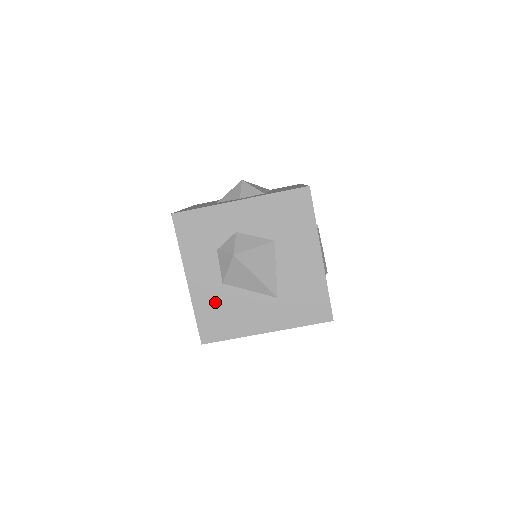
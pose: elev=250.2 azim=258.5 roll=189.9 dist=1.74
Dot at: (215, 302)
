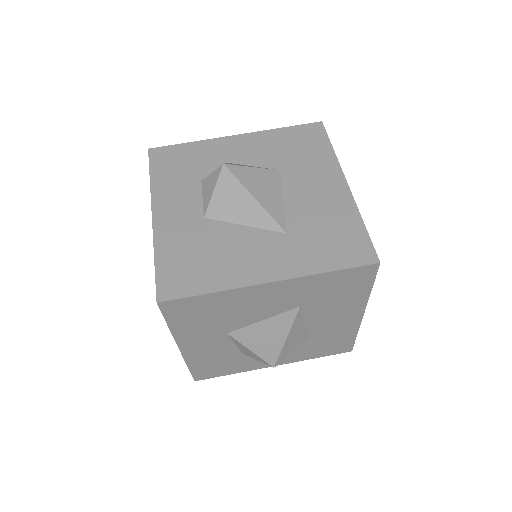
Dot at: (189, 241)
